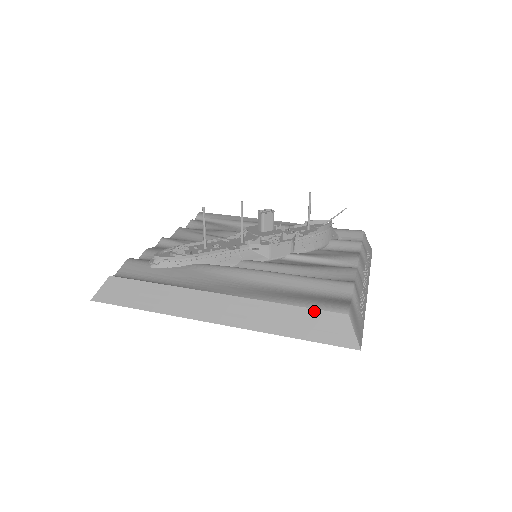
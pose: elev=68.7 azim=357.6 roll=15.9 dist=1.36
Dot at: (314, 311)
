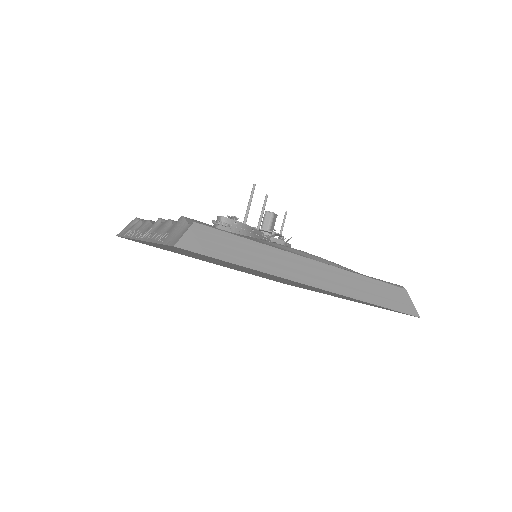
Dot at: (385, 284)
